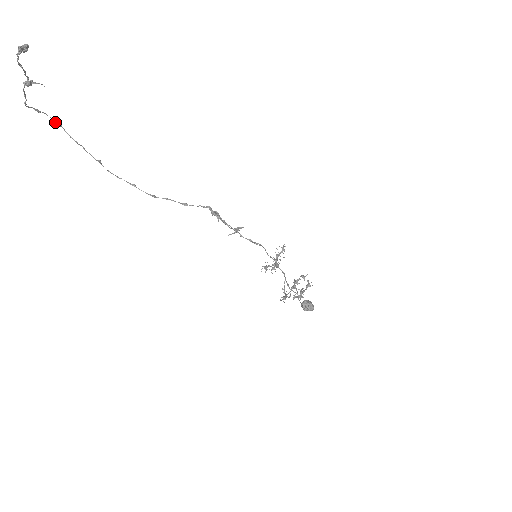
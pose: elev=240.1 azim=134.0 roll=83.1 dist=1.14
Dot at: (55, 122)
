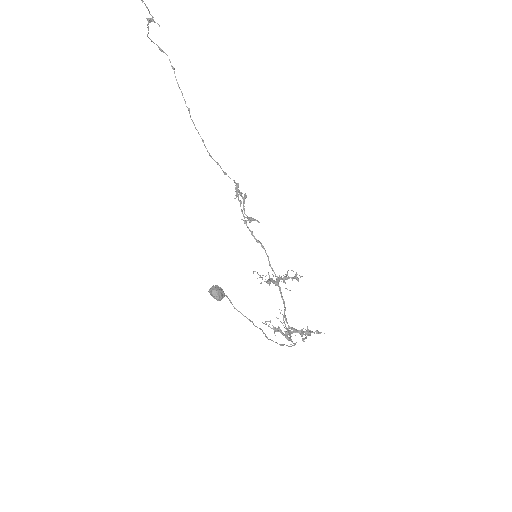
Dot at: occluded
